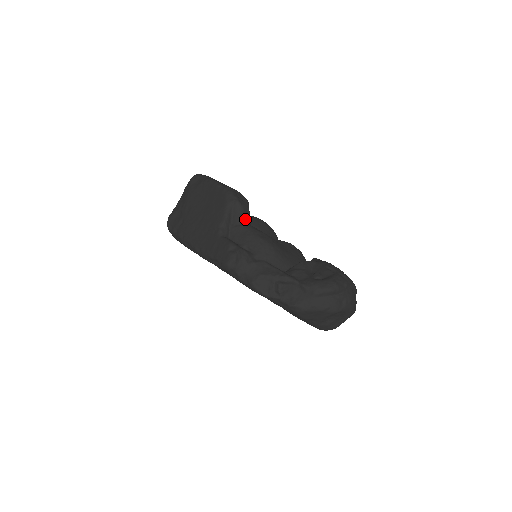
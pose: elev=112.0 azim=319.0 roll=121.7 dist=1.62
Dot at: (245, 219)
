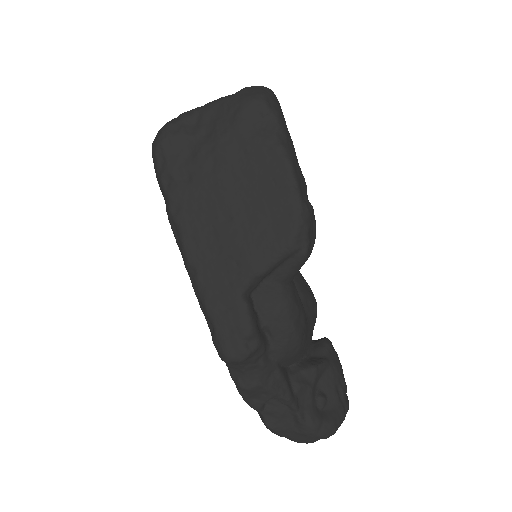
Dot at: (293, 277)
